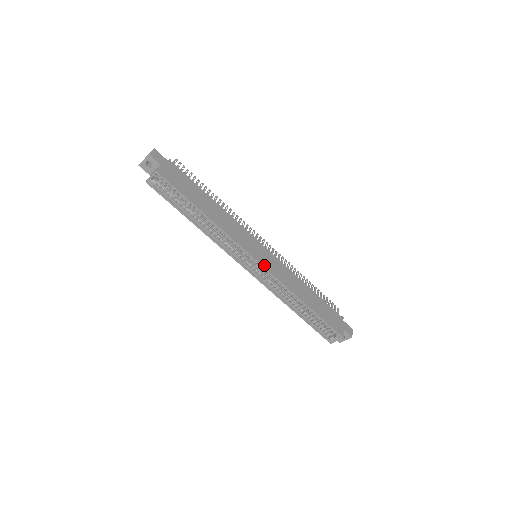
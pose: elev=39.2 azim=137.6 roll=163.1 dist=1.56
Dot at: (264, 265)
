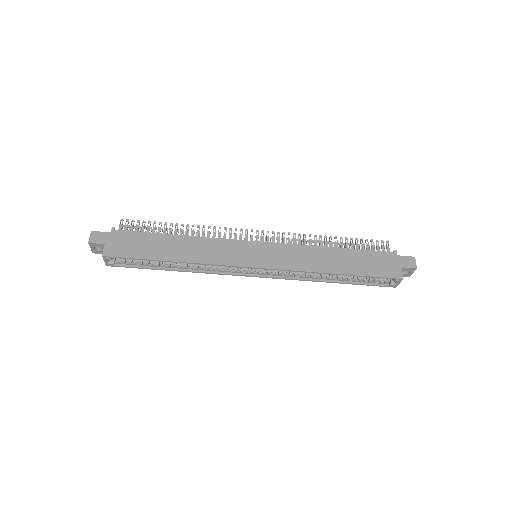
Dot at: (265, 266)
